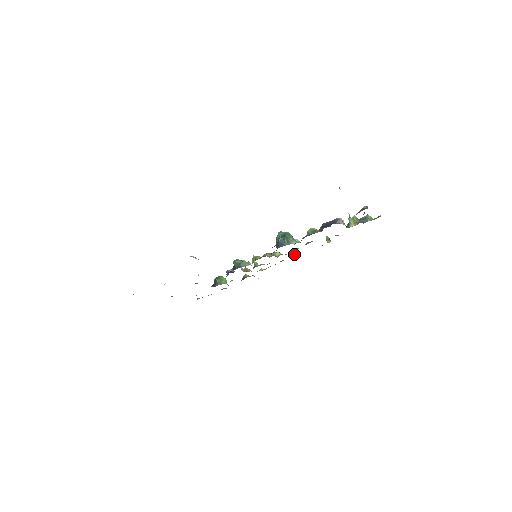
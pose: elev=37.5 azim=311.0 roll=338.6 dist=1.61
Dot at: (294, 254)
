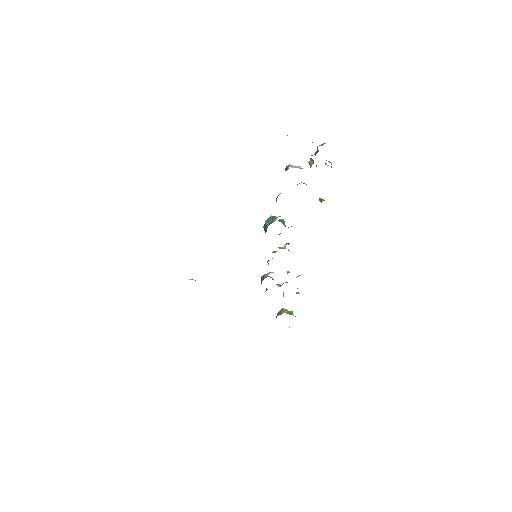
Dot at: occluded
